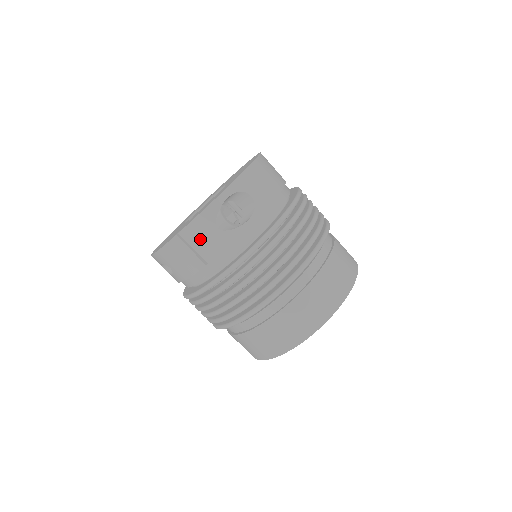
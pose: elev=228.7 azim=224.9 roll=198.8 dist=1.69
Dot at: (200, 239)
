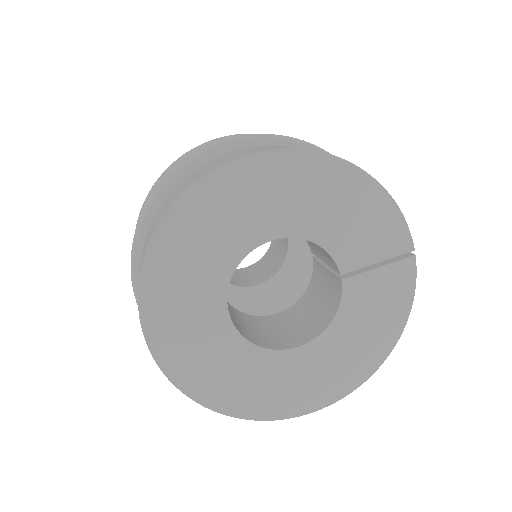
Dot at: occluded
